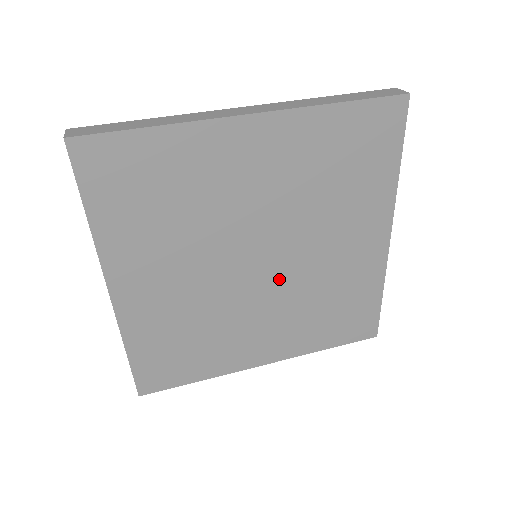
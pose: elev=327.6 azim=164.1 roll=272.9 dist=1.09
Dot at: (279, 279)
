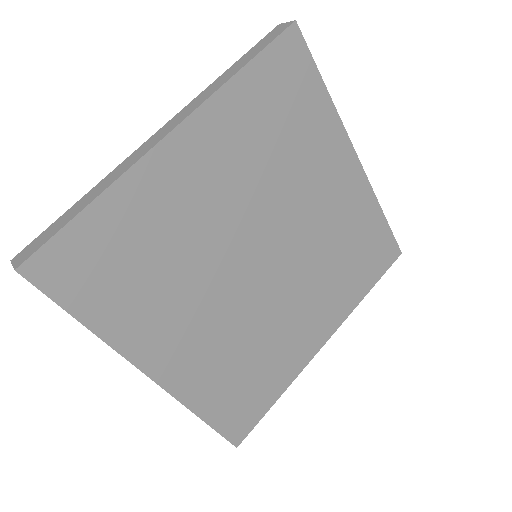
Dot at: (255, 293)
